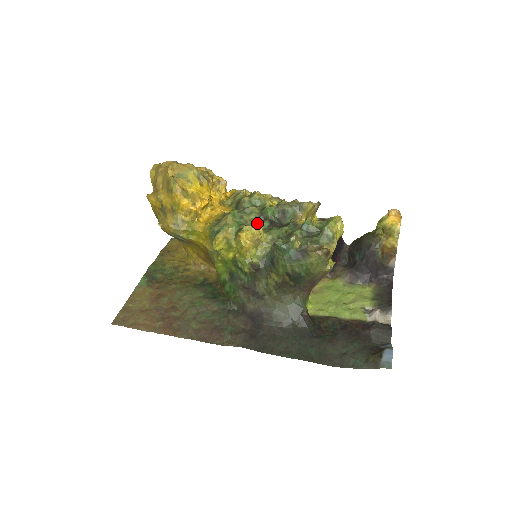
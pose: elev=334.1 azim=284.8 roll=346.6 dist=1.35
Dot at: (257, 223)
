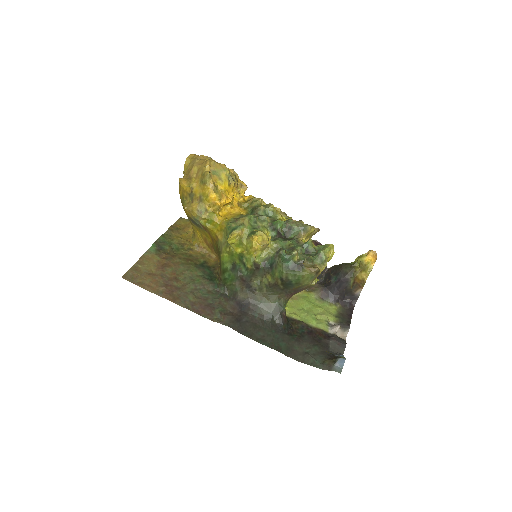
Dot at: (267, 231)
